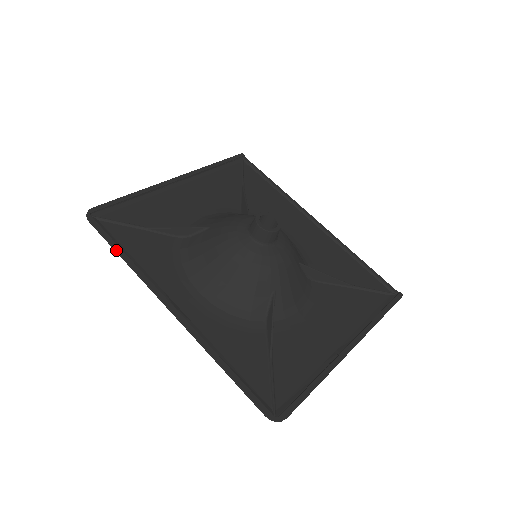
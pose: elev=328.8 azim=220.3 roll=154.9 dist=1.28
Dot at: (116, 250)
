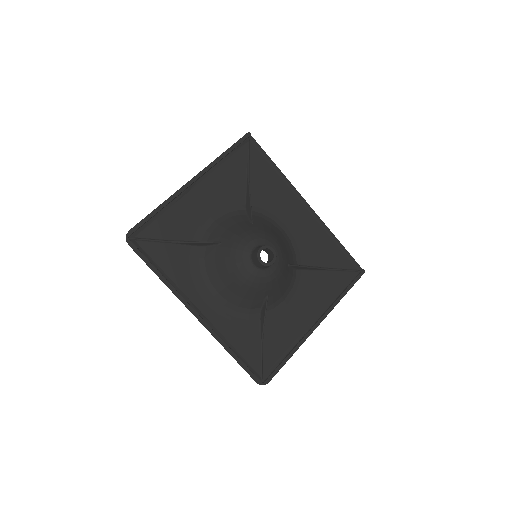
Dot at: (152, 270)
